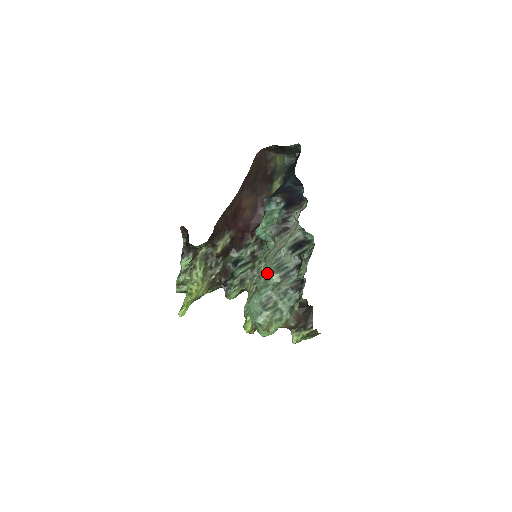
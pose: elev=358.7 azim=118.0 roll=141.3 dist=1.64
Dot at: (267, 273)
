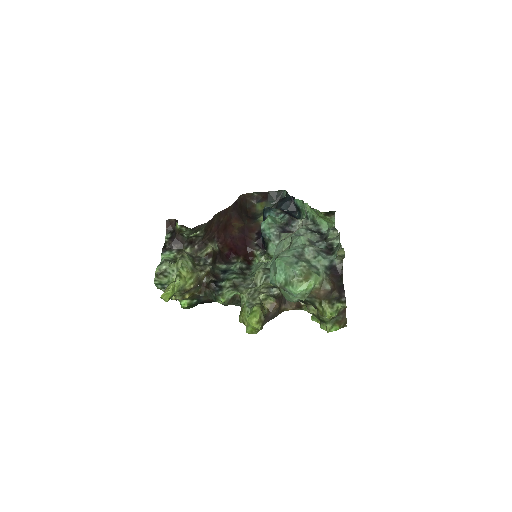
Dot at: (284, 250)
